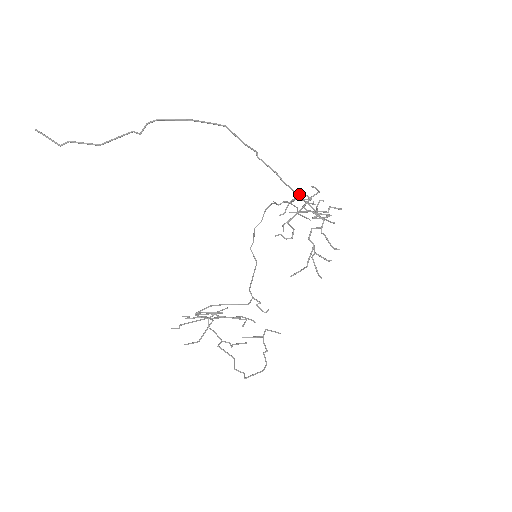
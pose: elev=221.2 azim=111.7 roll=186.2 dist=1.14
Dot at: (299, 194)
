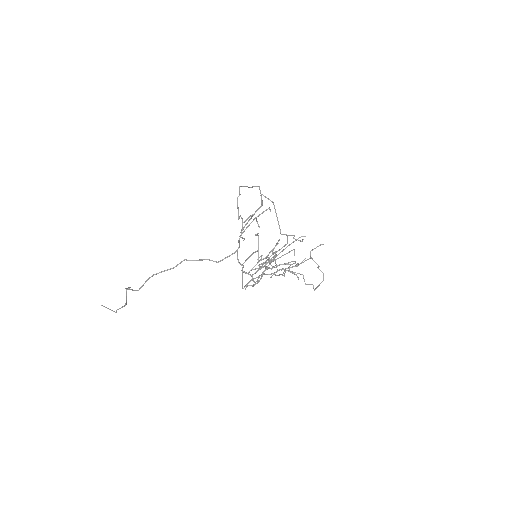
Dot at: occluded
